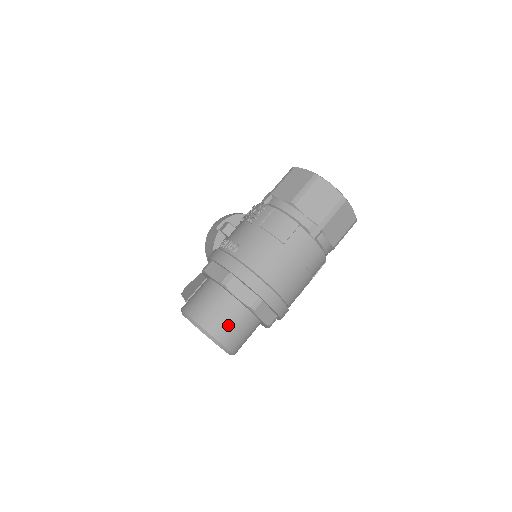
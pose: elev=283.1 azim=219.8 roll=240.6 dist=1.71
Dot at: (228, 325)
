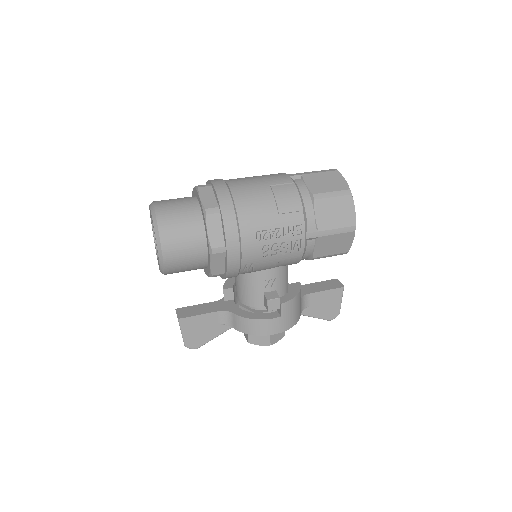
Dot at: (171, 200)
